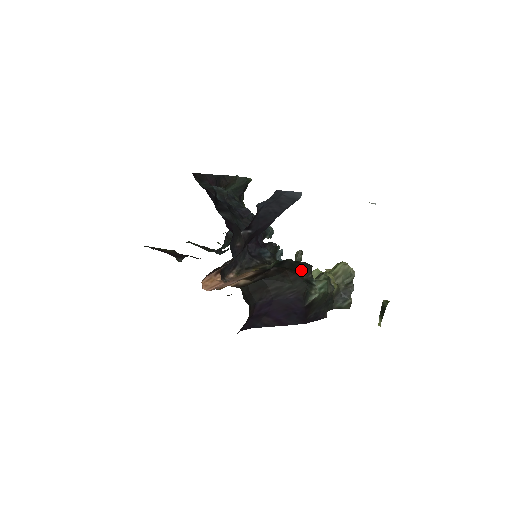
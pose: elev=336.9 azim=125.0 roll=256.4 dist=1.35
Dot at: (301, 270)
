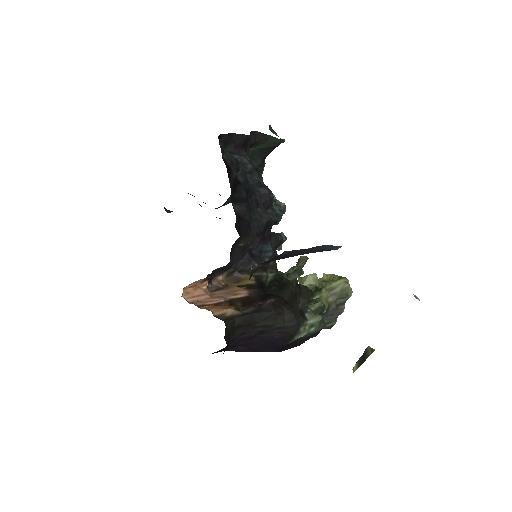
Dot at: (299, 299)
